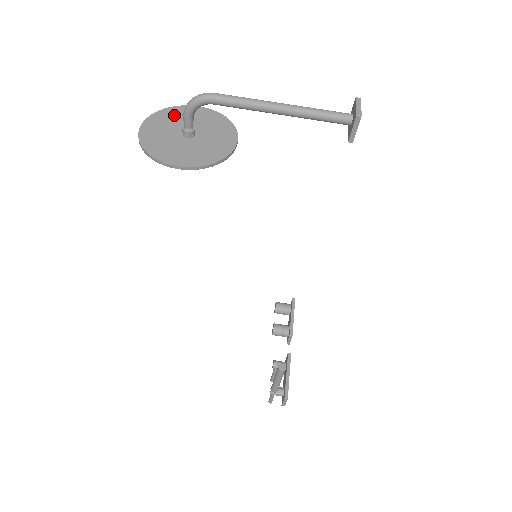
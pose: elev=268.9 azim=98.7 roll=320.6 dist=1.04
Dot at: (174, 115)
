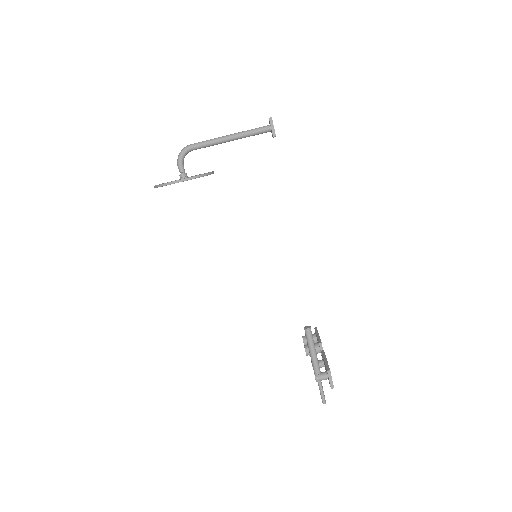
Dot at: occluded
